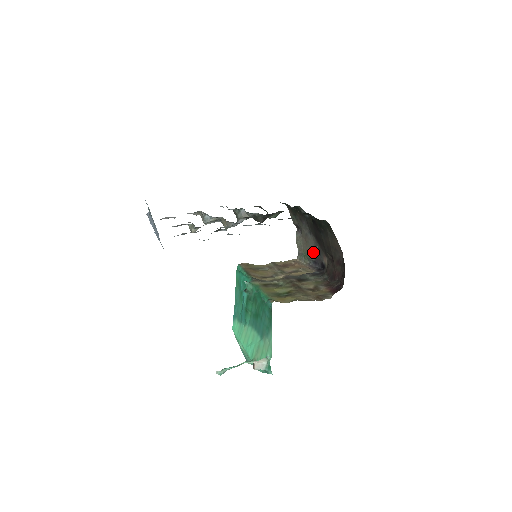
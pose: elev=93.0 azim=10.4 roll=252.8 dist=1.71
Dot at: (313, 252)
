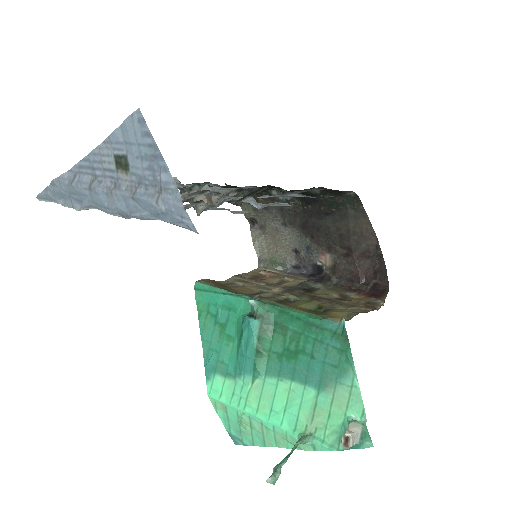
Dot at: (291, 253)
